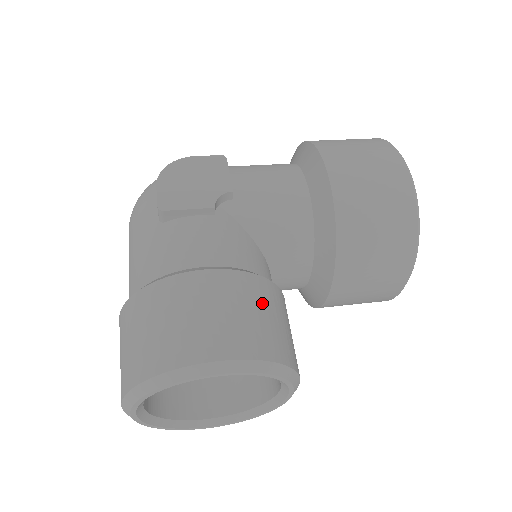
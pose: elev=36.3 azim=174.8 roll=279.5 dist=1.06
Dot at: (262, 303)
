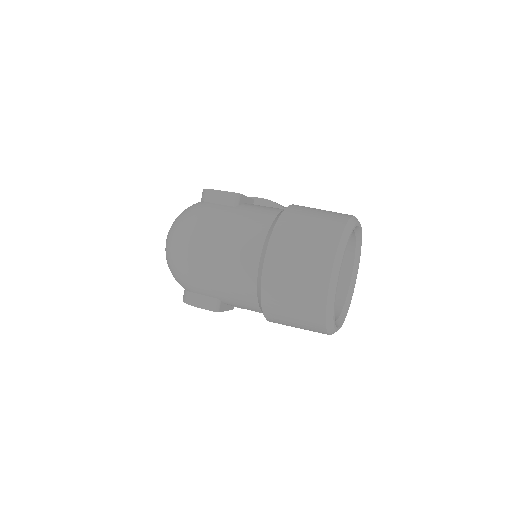
Dot at: occluded
